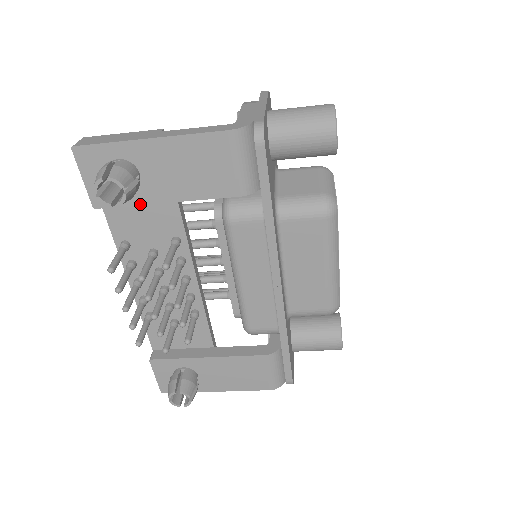
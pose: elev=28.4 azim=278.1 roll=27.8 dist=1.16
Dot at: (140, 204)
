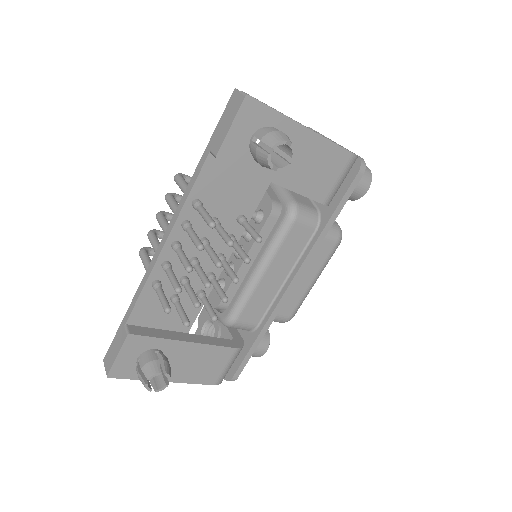
Dot at: (256, 174)
